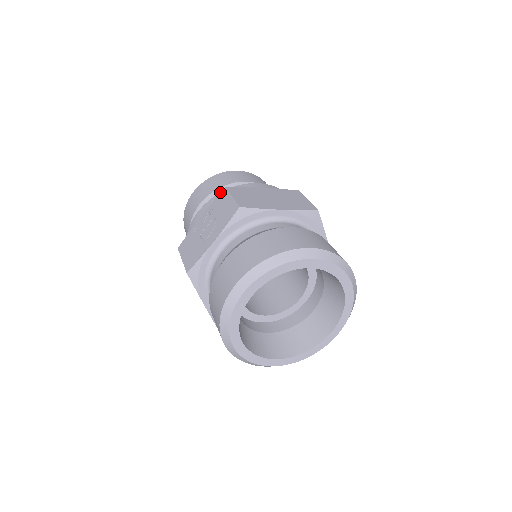
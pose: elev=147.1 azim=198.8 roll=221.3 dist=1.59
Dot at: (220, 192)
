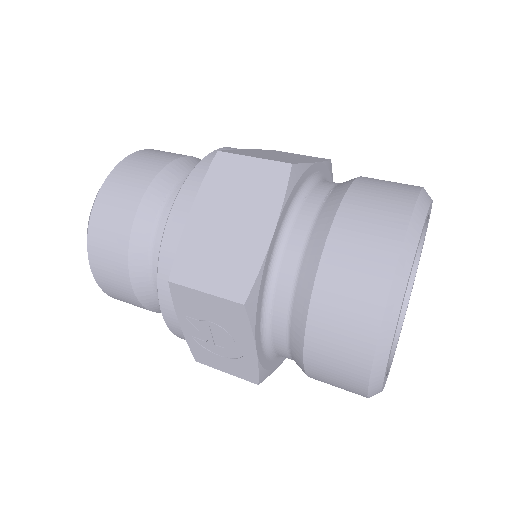
Dot at: occluded
